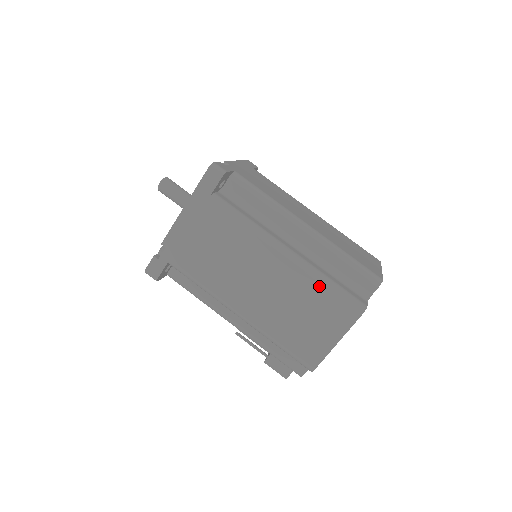
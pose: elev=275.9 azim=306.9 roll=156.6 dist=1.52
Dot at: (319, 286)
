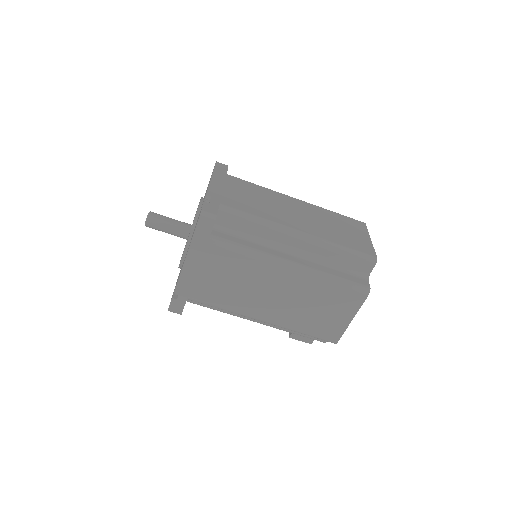
Dot at: (326, 285)
